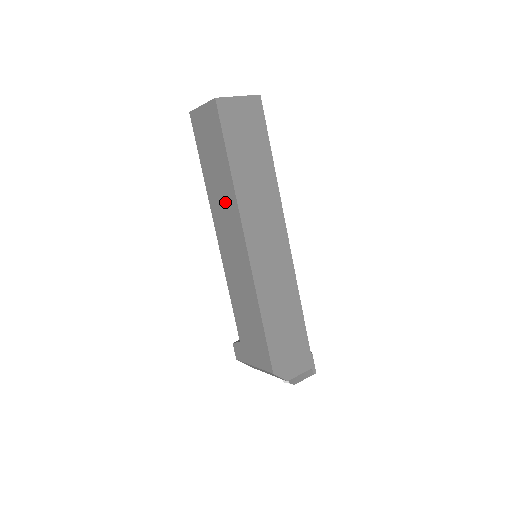
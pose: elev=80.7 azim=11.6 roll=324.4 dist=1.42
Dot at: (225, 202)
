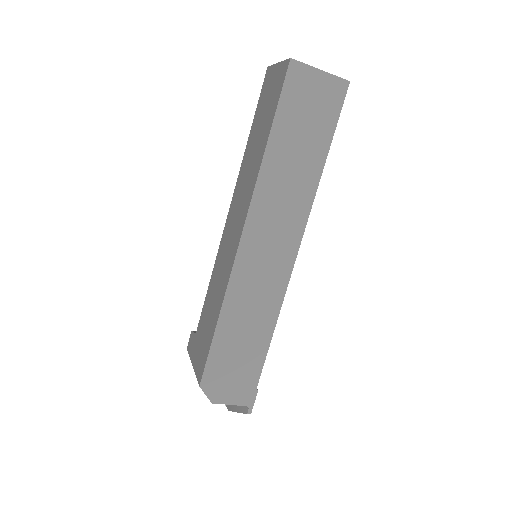
Dot at: (248, 180)
